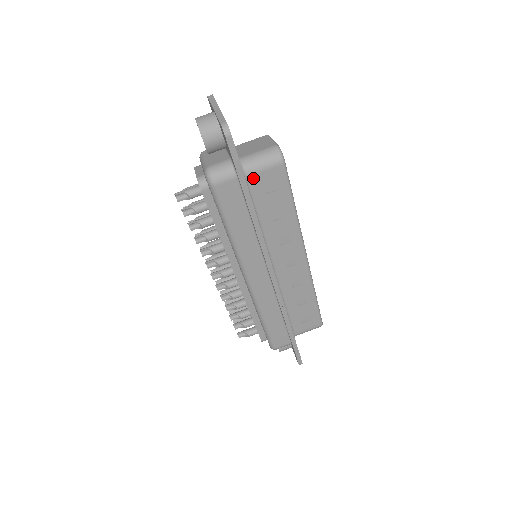
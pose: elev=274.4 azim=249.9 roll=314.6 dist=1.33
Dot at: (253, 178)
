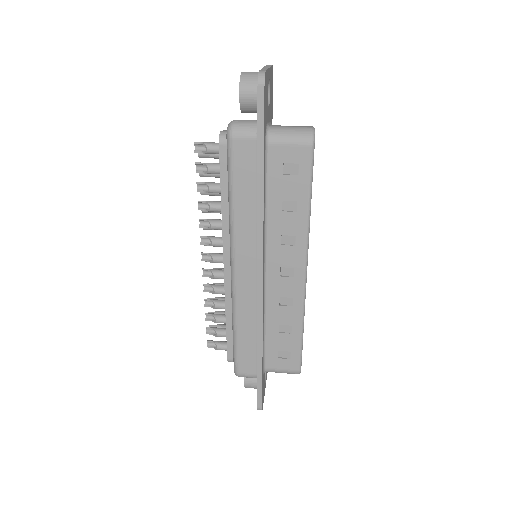
Dot at: (275, 149)
